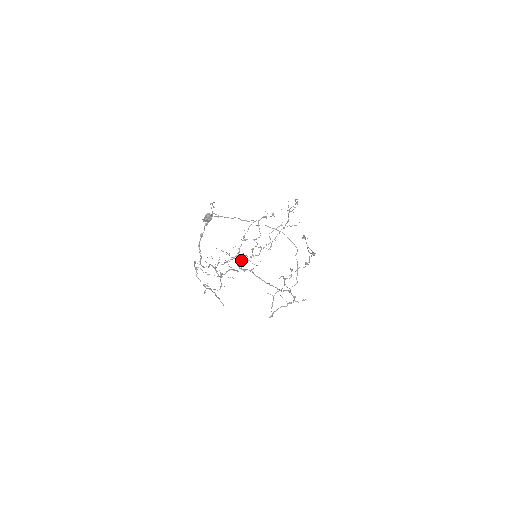
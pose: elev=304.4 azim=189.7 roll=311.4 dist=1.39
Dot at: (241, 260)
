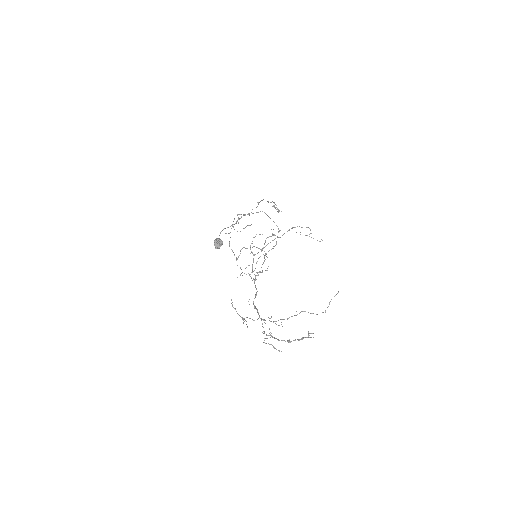
Dot at: occluded
